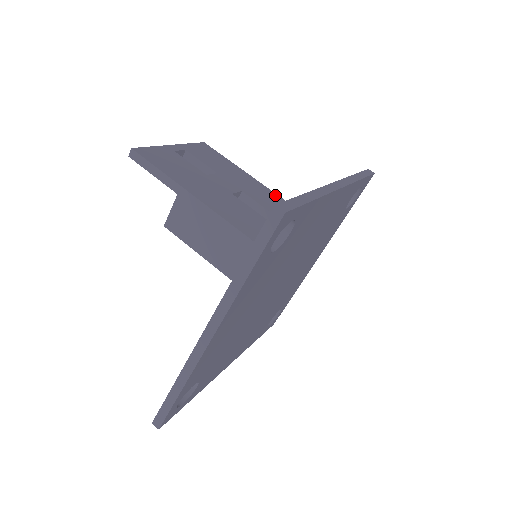
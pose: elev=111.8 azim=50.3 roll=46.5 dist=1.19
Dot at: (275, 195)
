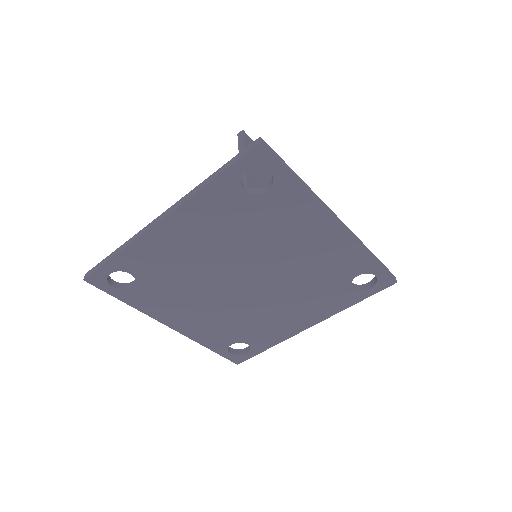
Dot at: occluded
